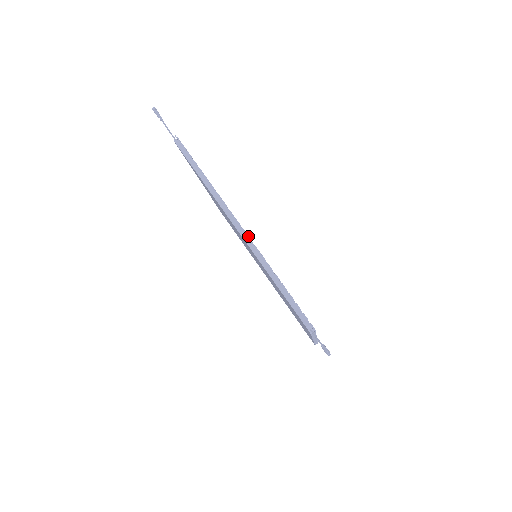
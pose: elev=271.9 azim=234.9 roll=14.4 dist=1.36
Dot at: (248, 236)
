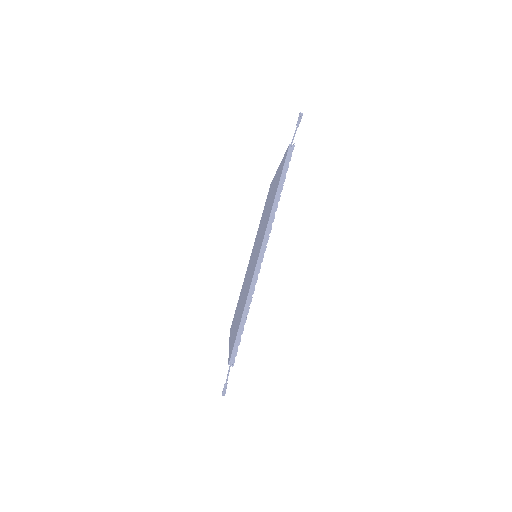
Dot at: occluded
